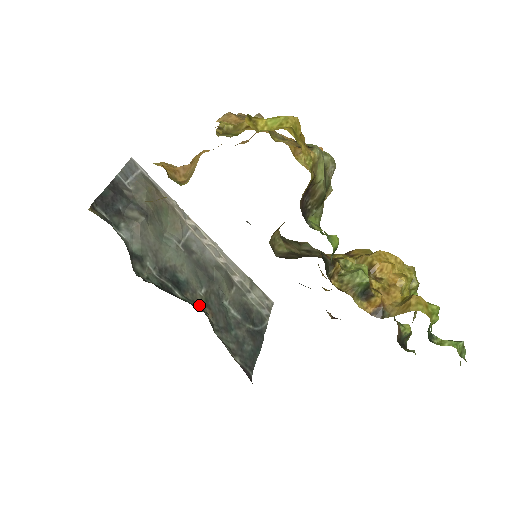
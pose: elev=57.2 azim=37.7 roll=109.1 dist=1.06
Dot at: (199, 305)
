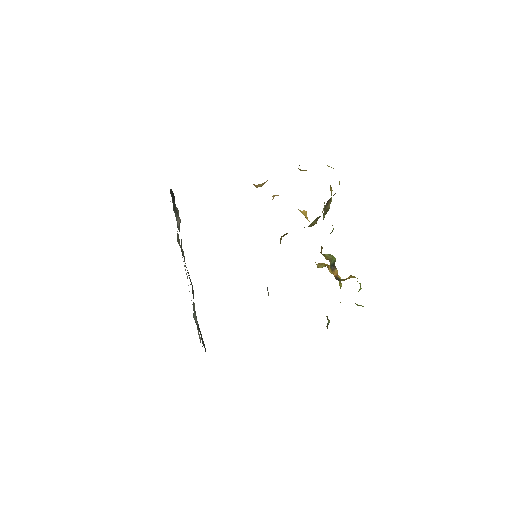
Dot at: occluded
